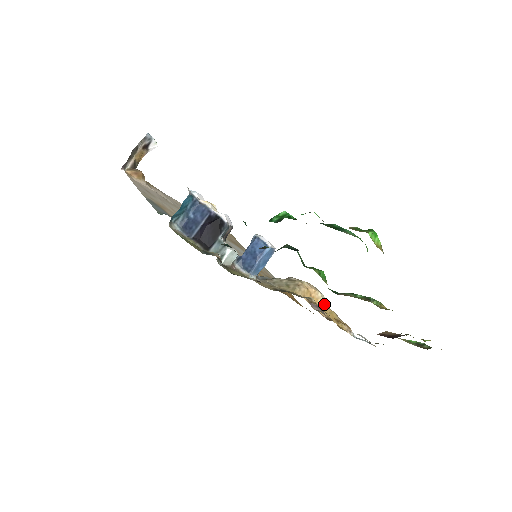
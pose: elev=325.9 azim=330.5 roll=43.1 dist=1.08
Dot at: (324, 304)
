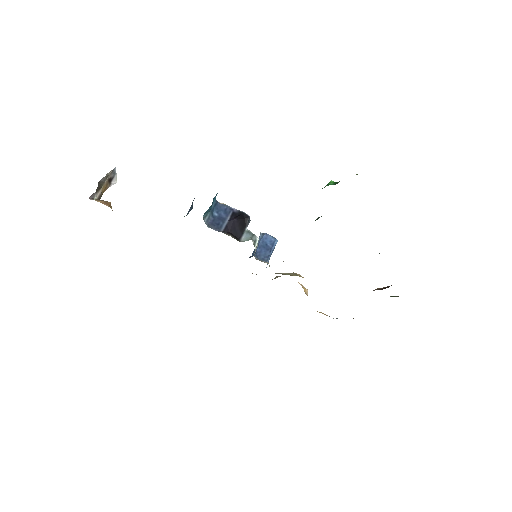
Dot at: (307, 294)
